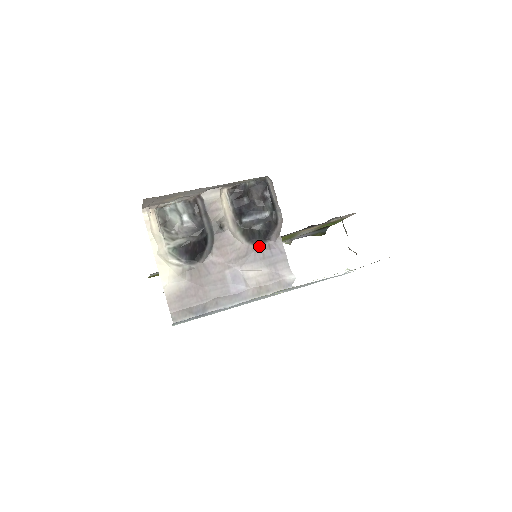
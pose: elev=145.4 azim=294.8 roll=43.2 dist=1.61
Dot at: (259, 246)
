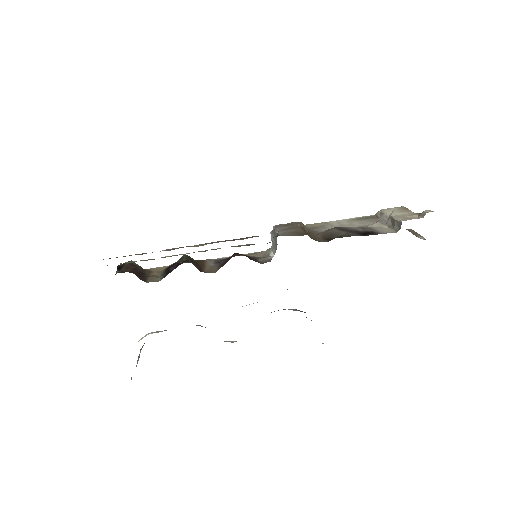
Dot at: occluded
